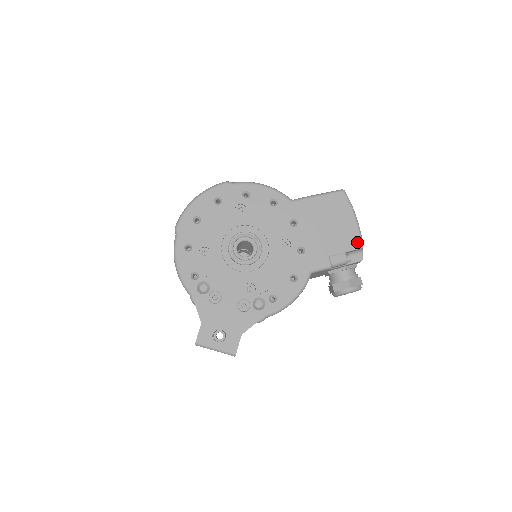
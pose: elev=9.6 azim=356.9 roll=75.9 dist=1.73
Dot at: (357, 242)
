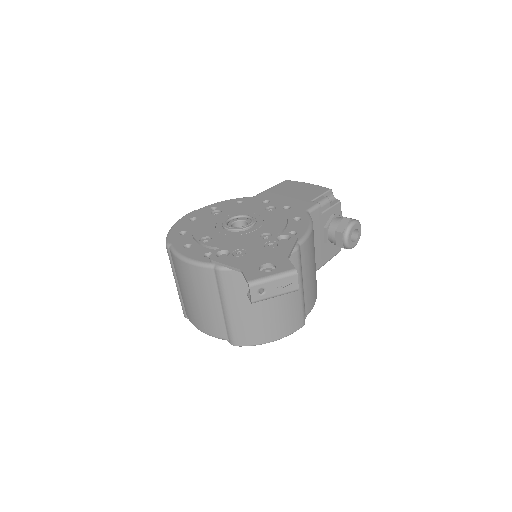
Dot at: (324, 189)
